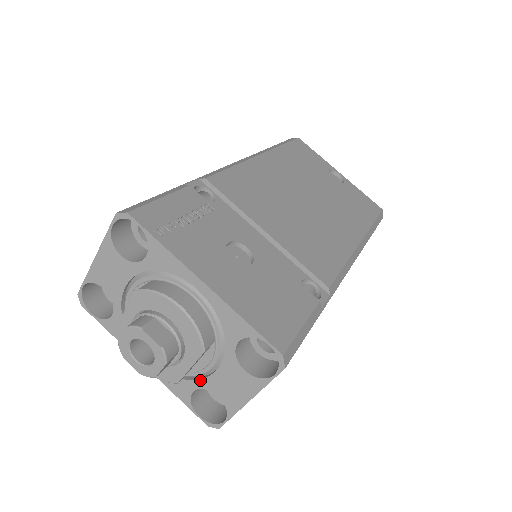
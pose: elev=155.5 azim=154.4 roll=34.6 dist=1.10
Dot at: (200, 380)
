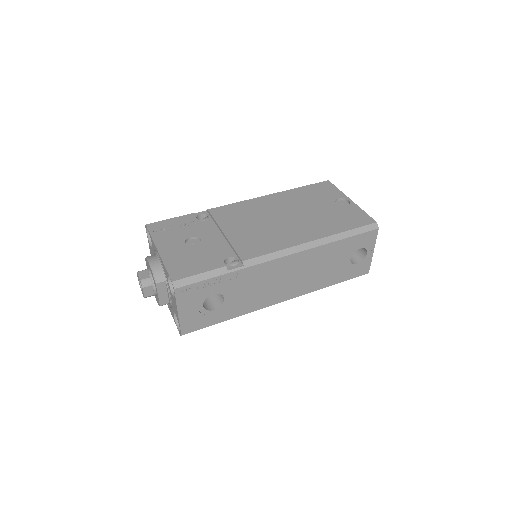
Dot at: (172, 306)
